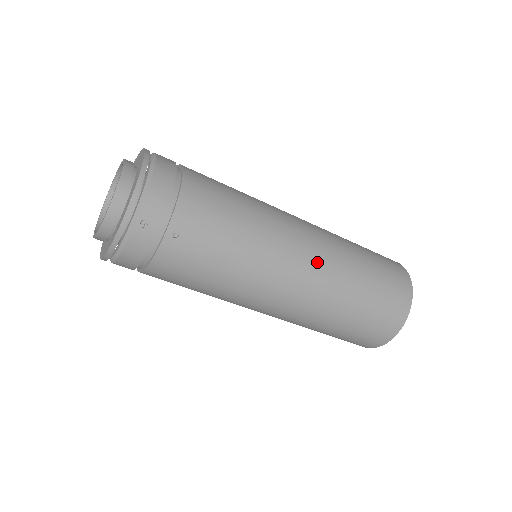
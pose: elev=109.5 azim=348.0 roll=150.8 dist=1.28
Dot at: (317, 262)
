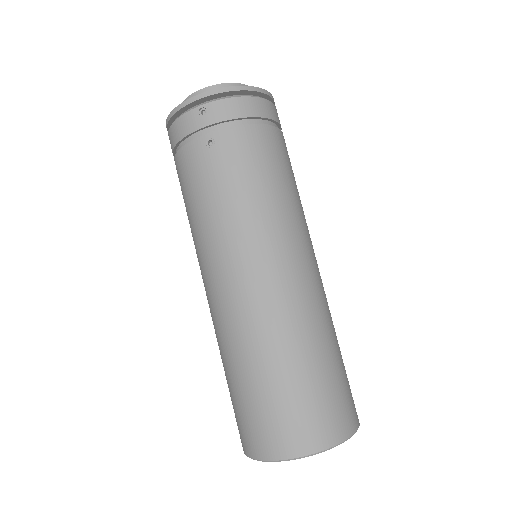
Dot at: (279, 294)
